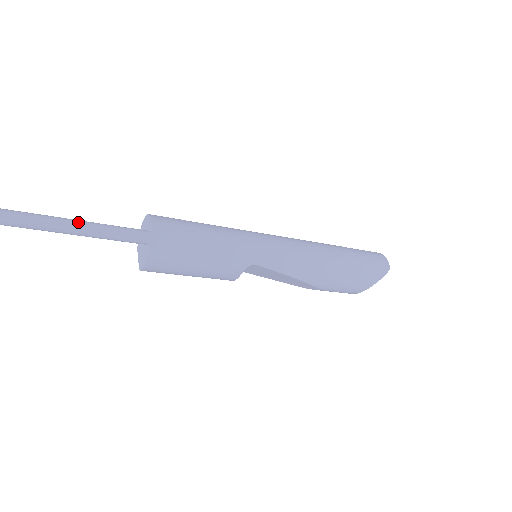
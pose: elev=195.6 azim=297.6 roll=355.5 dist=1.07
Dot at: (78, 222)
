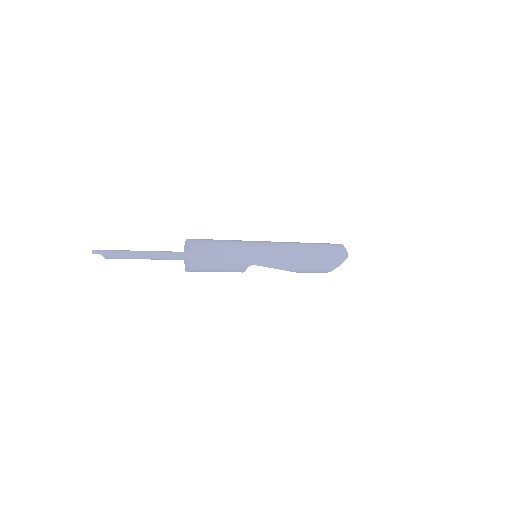
Dot at: (150, 253)
